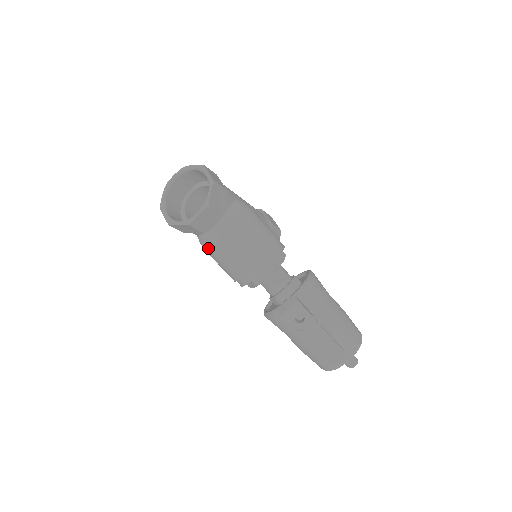
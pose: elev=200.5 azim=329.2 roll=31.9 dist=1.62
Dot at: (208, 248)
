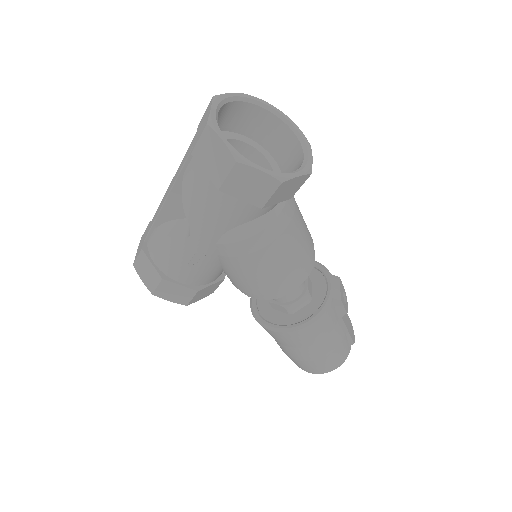
Dot at: (277, 233)
